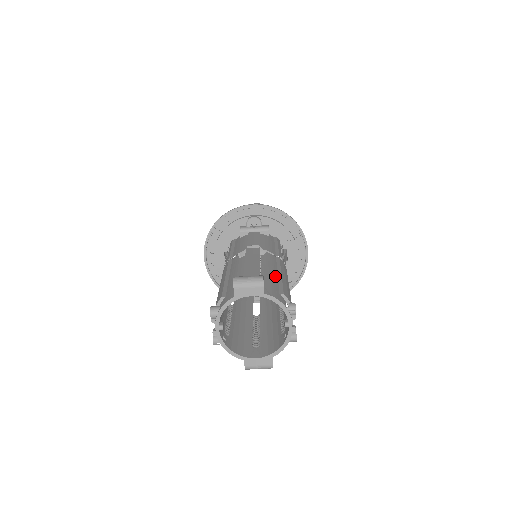
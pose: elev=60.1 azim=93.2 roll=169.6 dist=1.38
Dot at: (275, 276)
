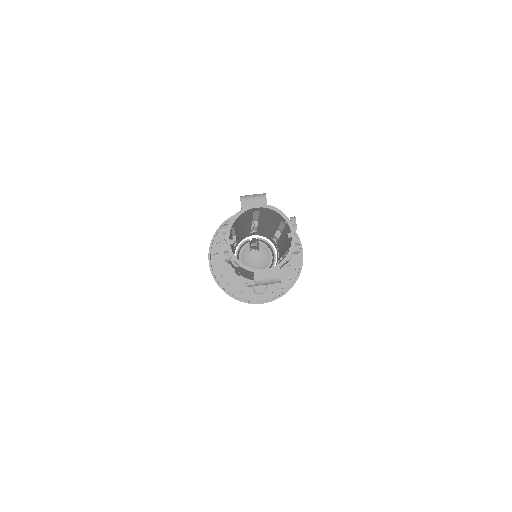
Dot at: occluded
